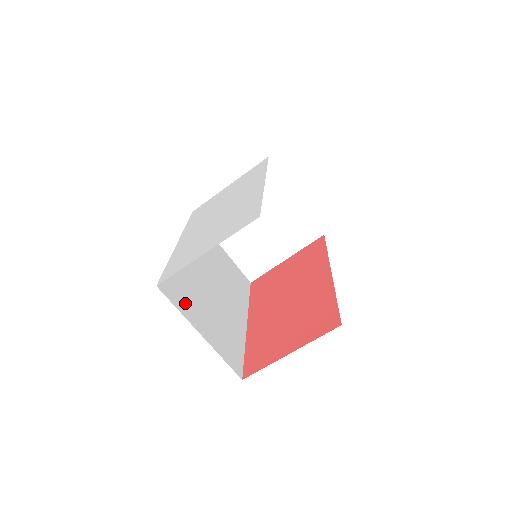
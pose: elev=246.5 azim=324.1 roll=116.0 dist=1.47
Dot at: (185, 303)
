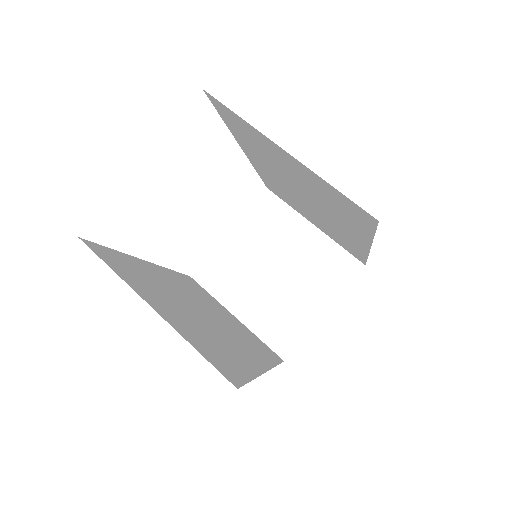
Dot at: (132, 279)
